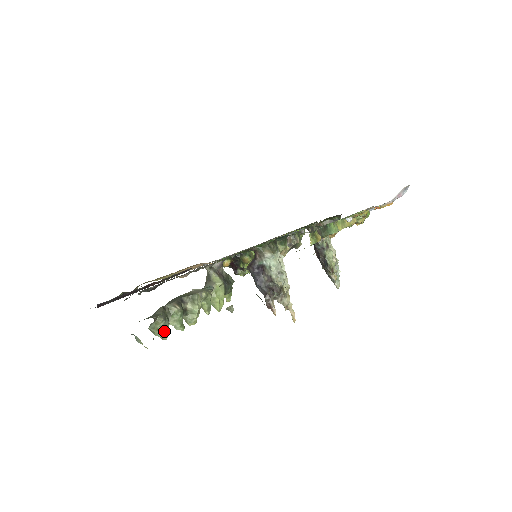
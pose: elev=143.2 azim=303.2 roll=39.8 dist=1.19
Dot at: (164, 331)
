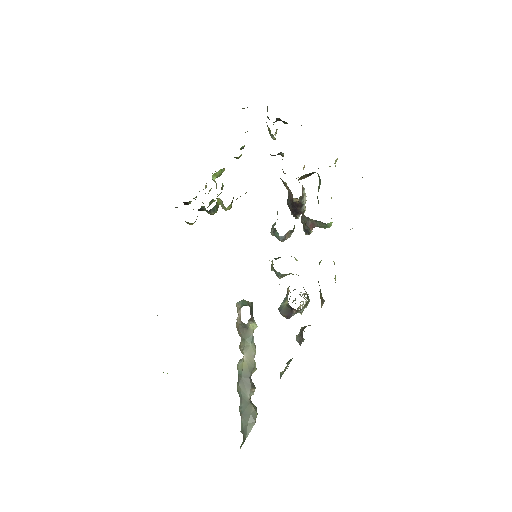
Dot at: occluded
